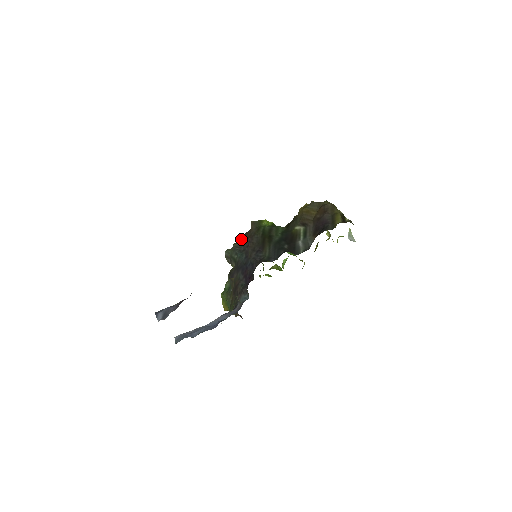
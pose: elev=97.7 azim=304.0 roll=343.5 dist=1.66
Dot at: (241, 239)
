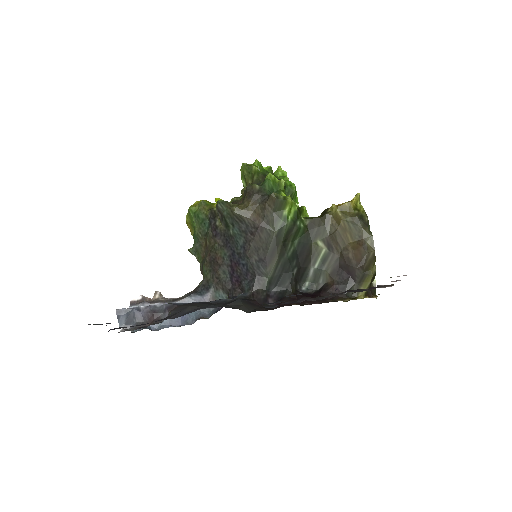
Dot at: (247, 207)
